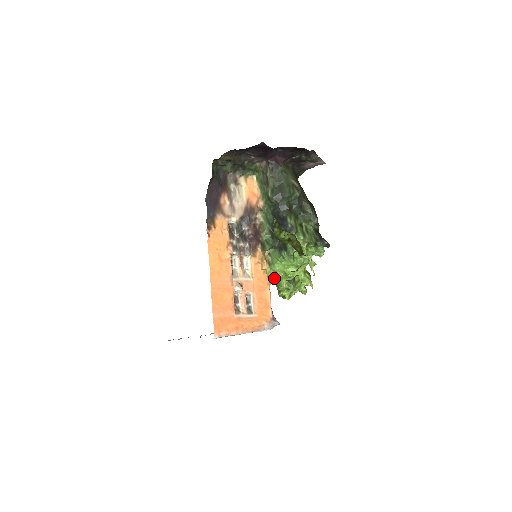
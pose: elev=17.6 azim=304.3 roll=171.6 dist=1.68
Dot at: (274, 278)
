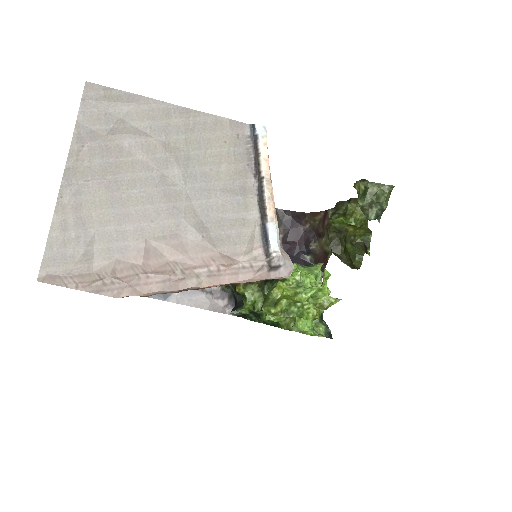
Dot at: occluded
